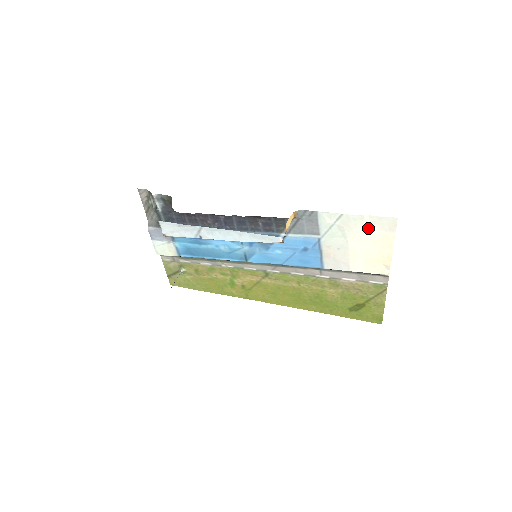
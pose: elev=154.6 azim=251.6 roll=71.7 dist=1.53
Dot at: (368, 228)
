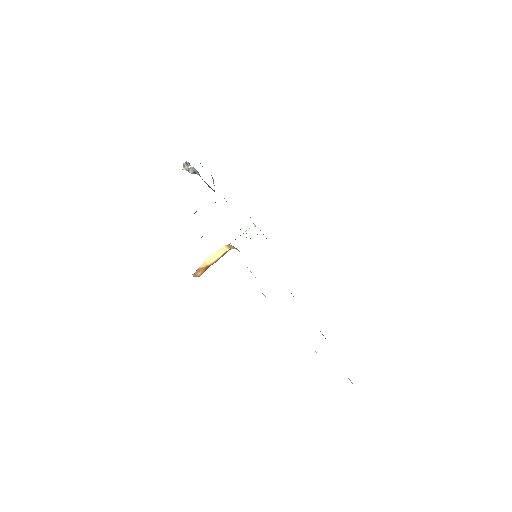
Dot at: occluded
